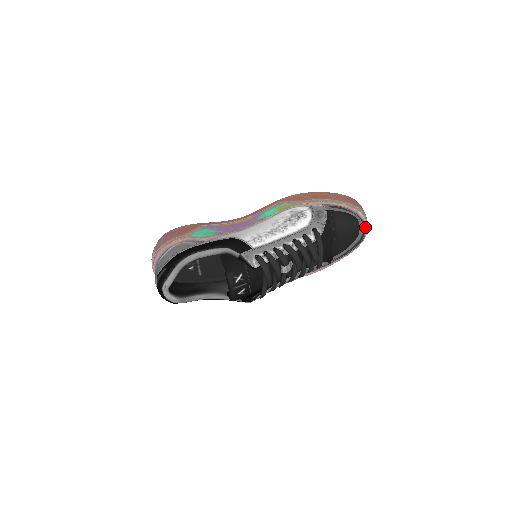
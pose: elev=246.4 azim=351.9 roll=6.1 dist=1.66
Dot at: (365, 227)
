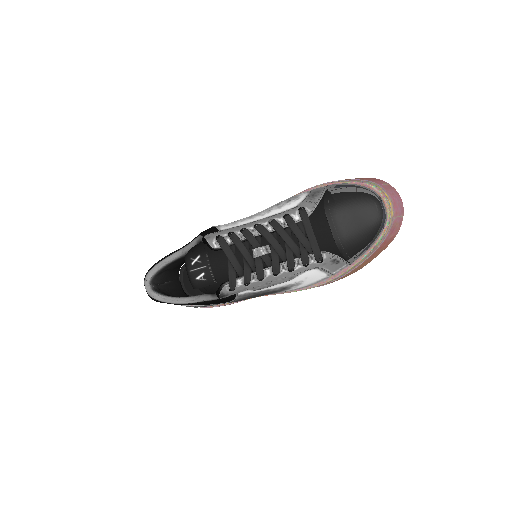
Dot at: (384, 204)
